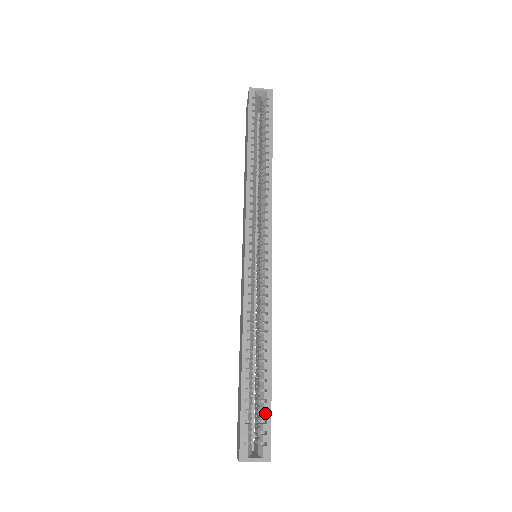
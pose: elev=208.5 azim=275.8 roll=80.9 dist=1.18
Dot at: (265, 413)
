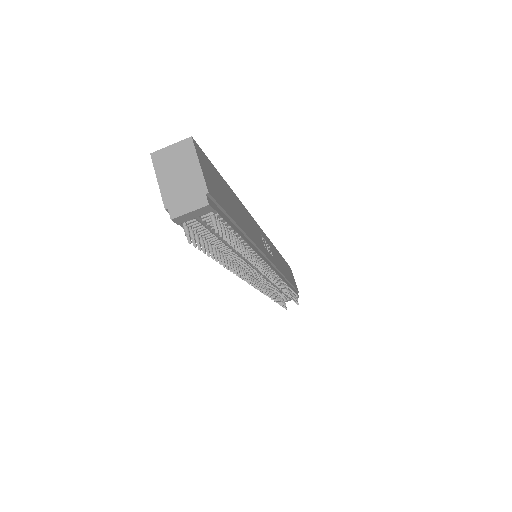
Dot at: occluded
